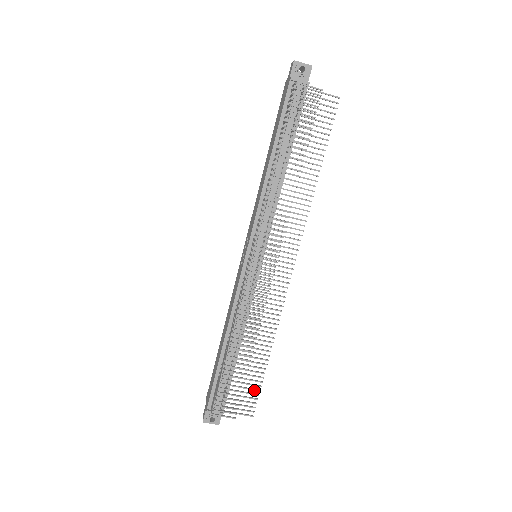
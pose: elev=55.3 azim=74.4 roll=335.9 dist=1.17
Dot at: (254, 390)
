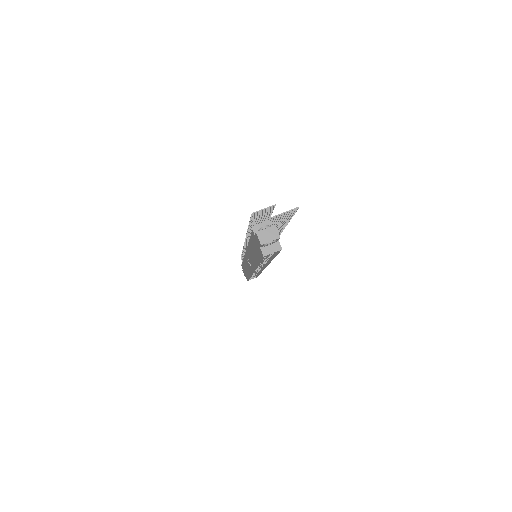
Dot at: (288, 216)
